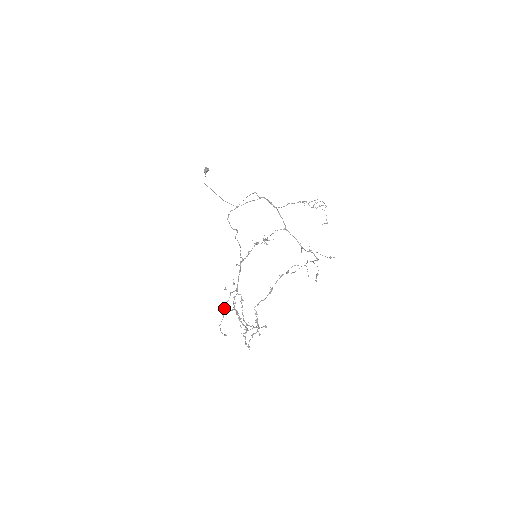
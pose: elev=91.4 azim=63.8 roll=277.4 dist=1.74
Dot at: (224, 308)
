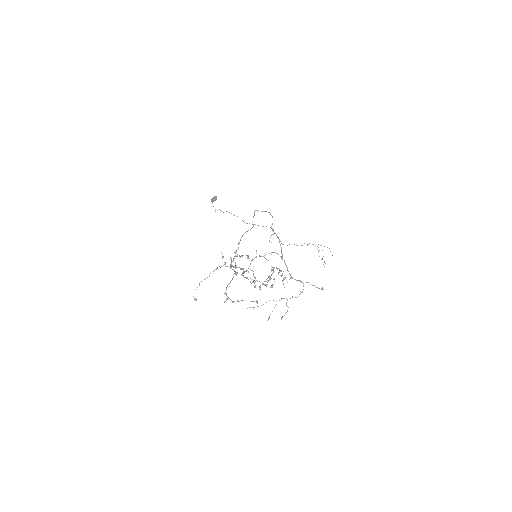
Dot at: (215, 269)
